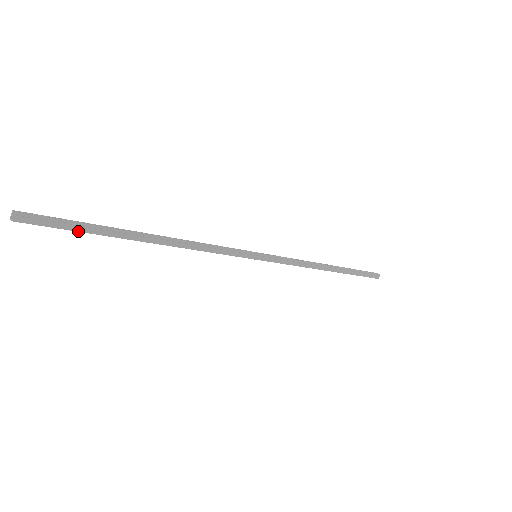
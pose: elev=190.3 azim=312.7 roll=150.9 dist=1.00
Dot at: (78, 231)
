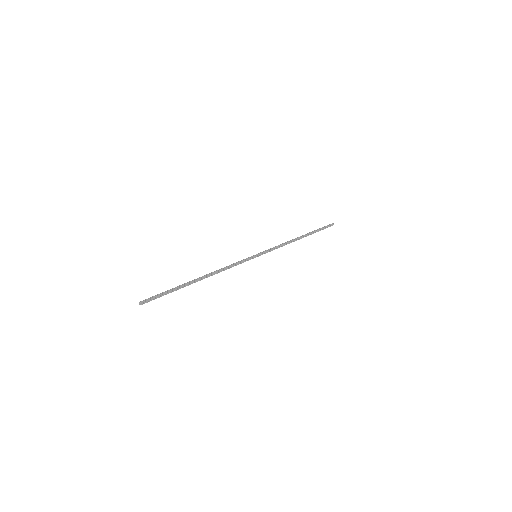
Dot at: occluded
